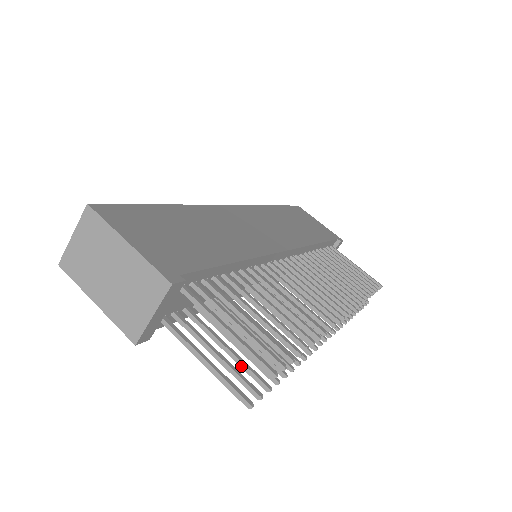
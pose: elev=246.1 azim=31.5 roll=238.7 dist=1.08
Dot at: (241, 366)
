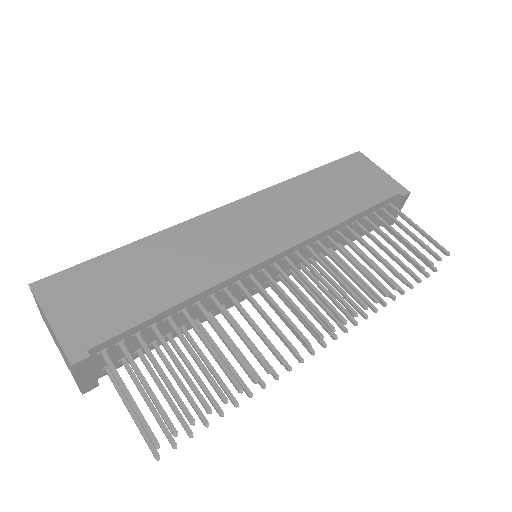
Dot at: (172, 410)
